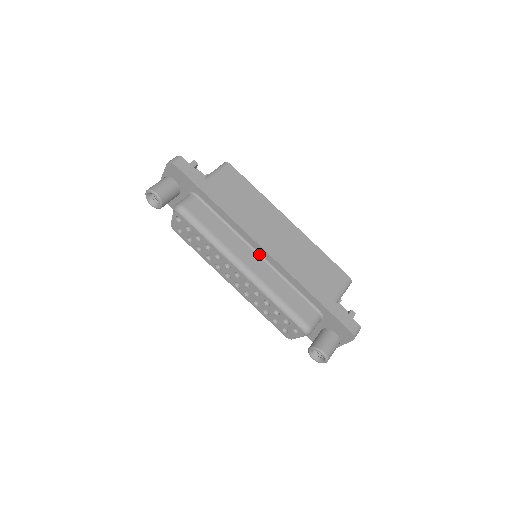
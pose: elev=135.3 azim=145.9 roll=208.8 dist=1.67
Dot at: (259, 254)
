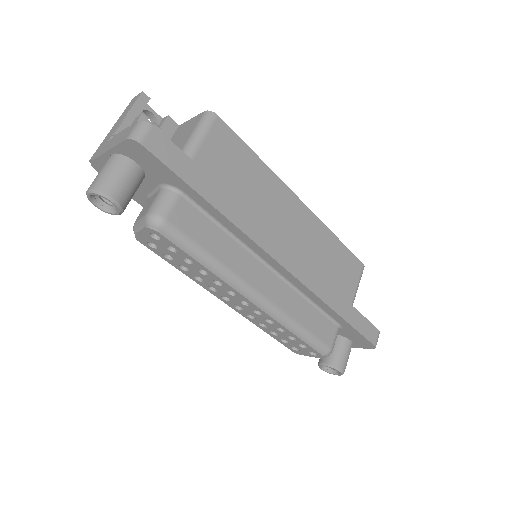
Dot at: (273, 269)
